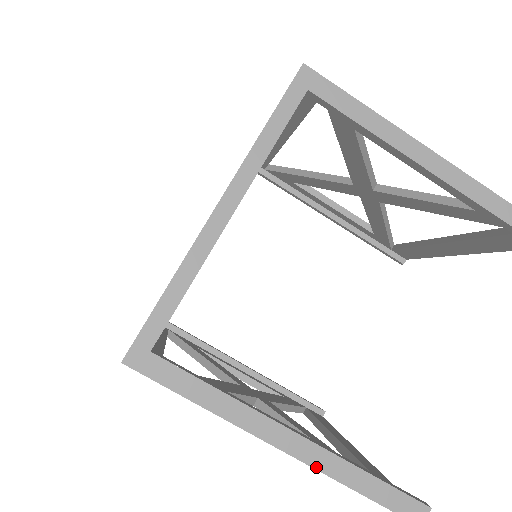
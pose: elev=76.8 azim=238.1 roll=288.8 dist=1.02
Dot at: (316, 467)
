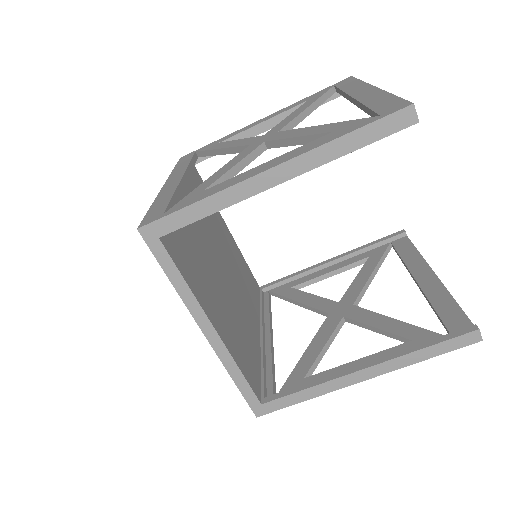
Dot at: (391, 371)
